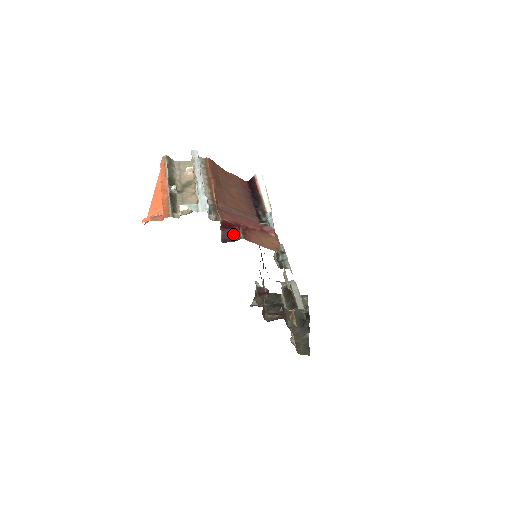
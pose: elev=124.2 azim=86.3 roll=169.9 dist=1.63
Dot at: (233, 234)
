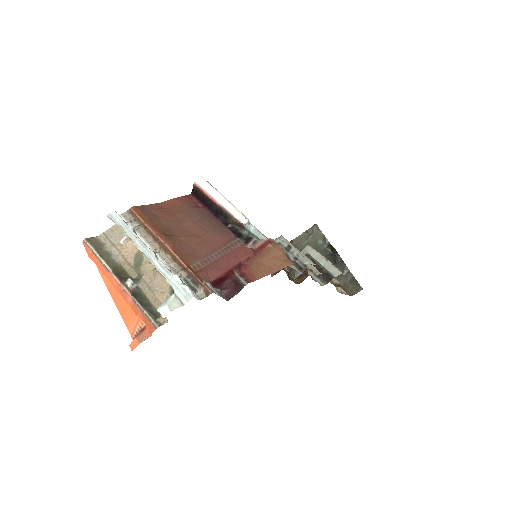
Dot at: (231, 283)
